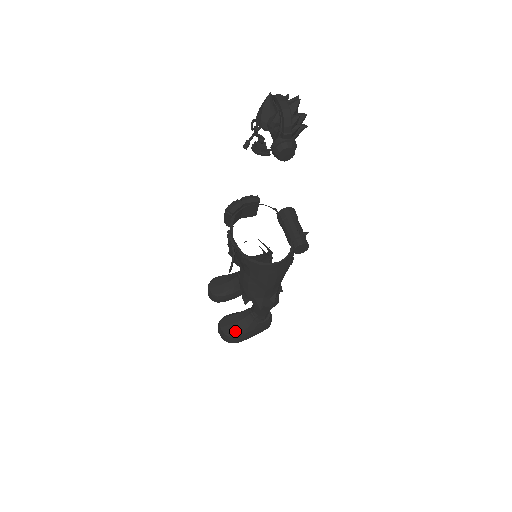
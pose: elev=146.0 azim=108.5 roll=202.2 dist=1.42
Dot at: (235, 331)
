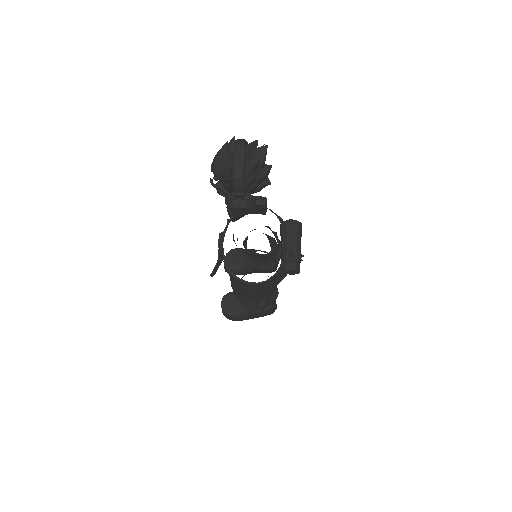
Dot at: (233, 311)
